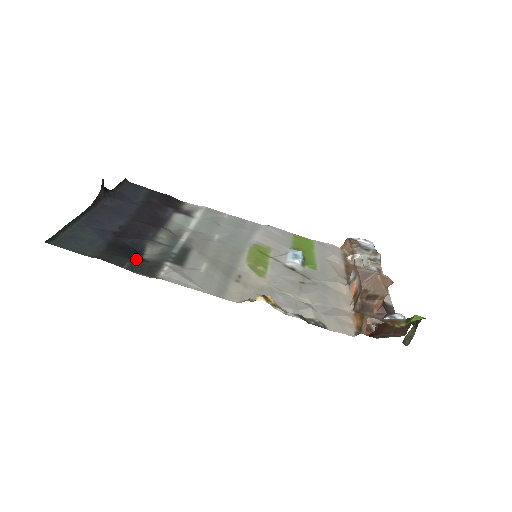
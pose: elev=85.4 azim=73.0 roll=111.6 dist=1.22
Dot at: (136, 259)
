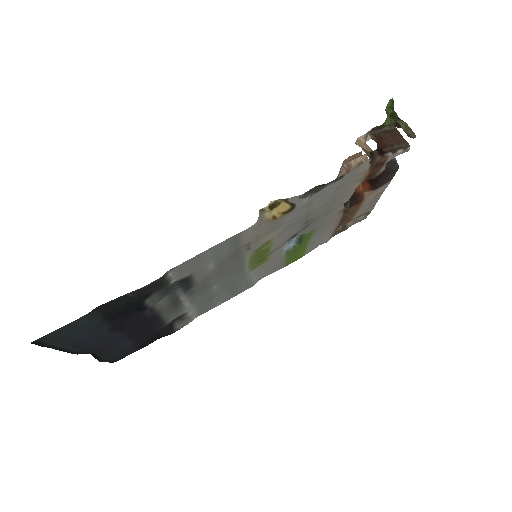
Dot at: (139, 297)
